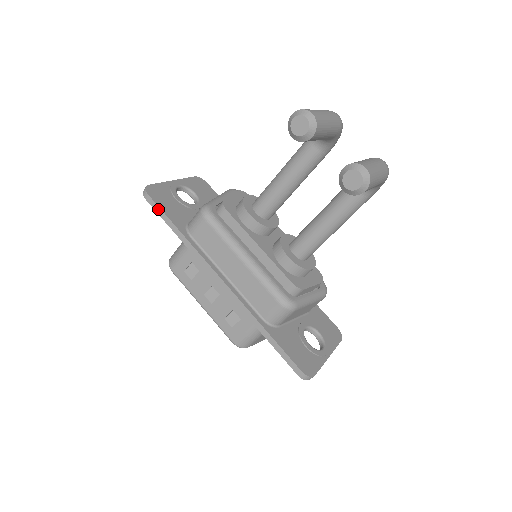
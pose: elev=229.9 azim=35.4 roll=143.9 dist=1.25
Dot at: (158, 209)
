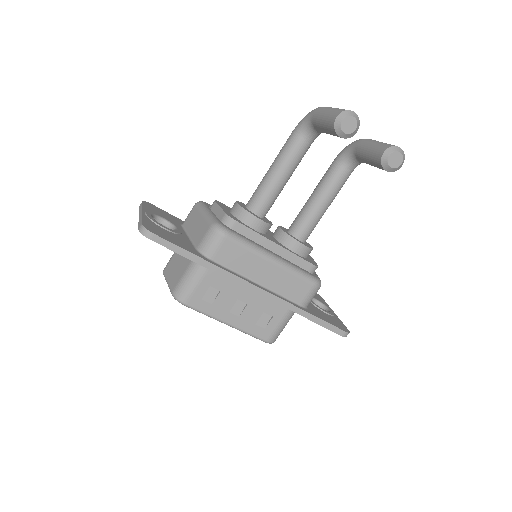
Dot at: (170, 245)
